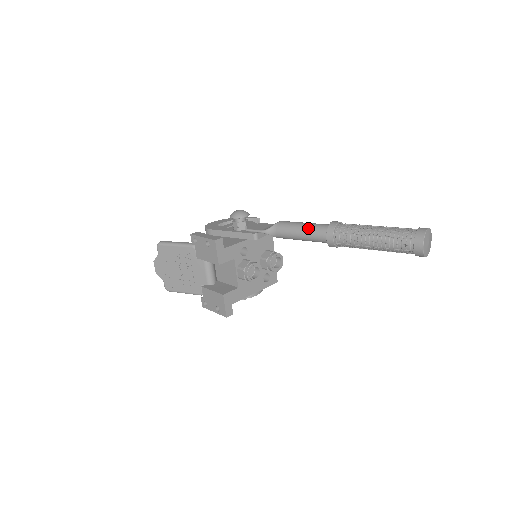
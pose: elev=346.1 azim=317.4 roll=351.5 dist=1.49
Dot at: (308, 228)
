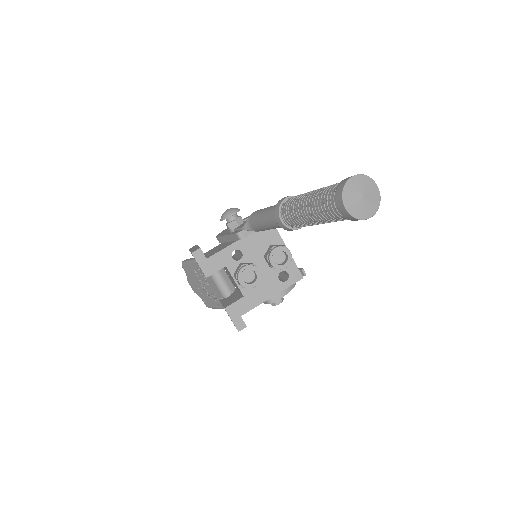
Dot at: (266, 214)
